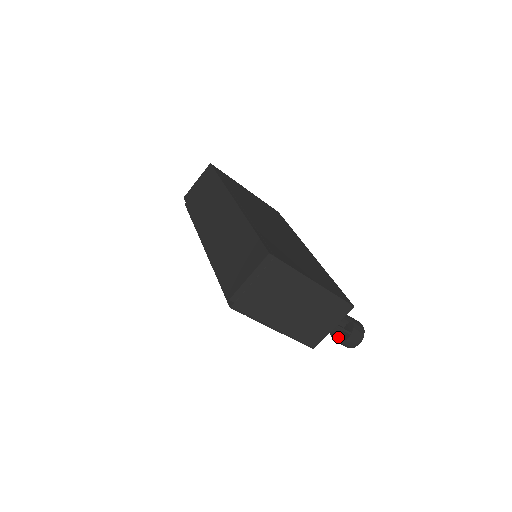
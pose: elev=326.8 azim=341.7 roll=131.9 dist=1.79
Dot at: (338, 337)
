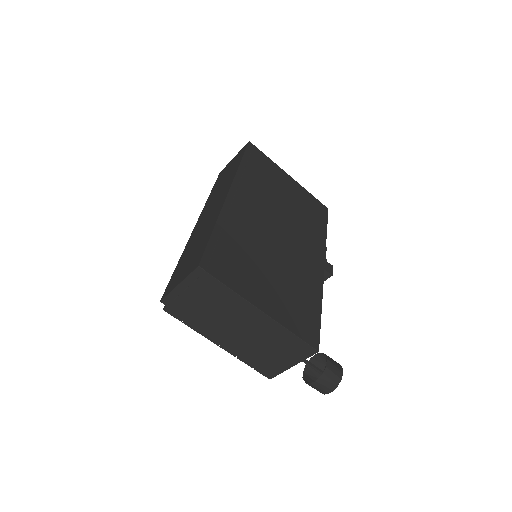
Dot at: (316, 375)
